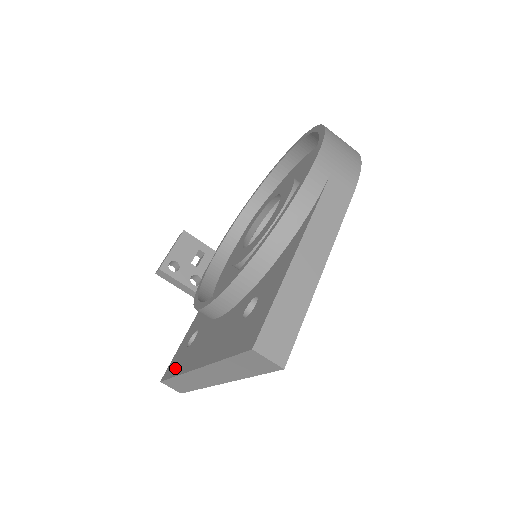
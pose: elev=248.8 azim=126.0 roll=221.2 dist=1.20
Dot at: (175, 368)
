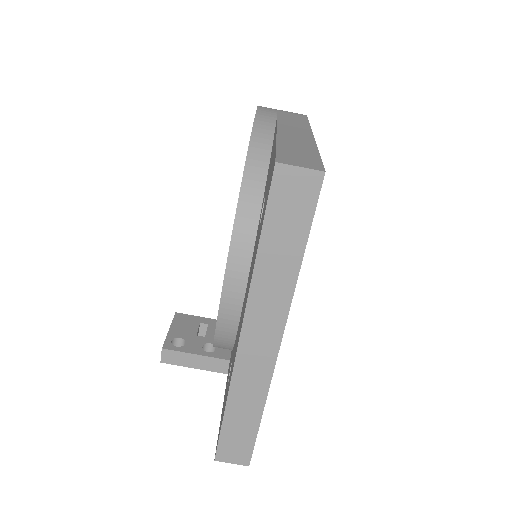
Dot at: (223, 411)
